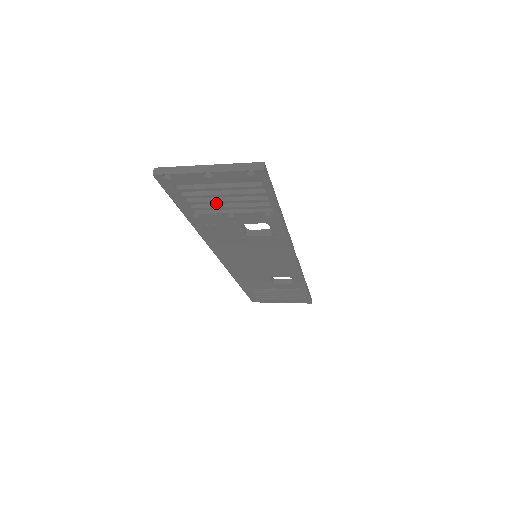
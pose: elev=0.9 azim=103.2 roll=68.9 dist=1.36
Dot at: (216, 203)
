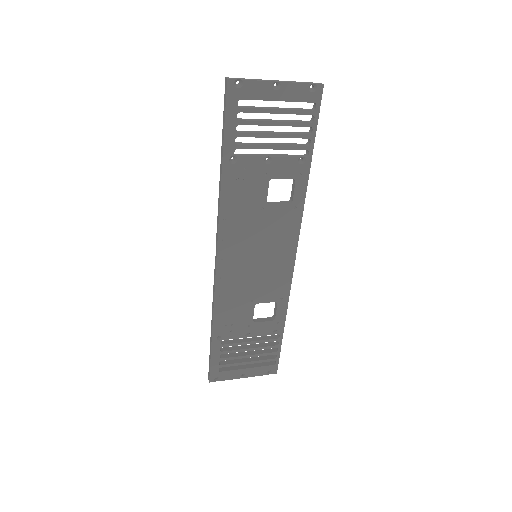
Dot at: (263, 137)
